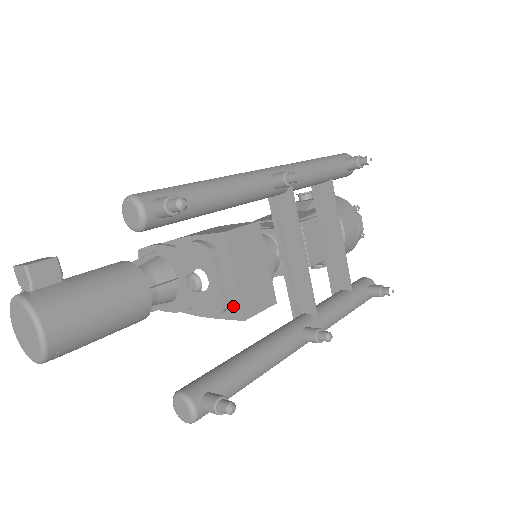
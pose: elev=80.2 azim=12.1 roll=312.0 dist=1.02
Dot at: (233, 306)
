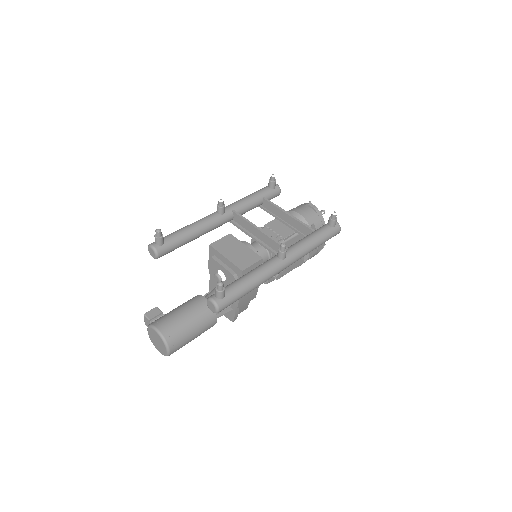
Dot at: (236, 271)
